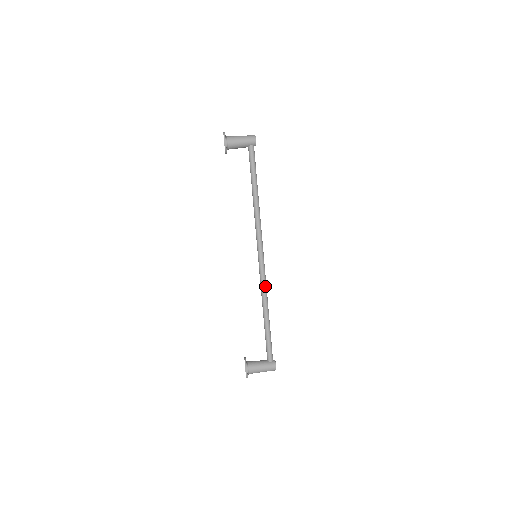
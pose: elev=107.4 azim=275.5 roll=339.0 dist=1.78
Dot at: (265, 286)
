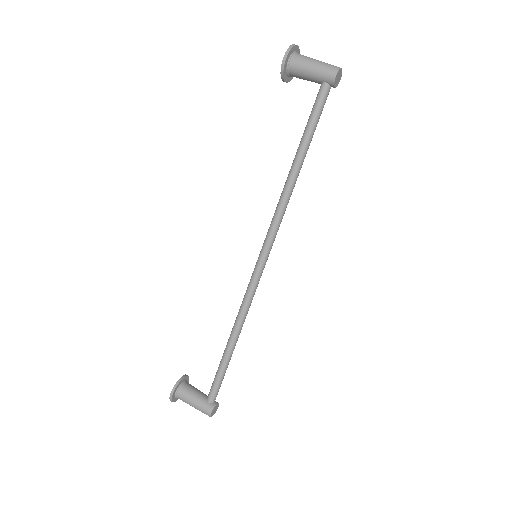
Dot at: (247, 304)
